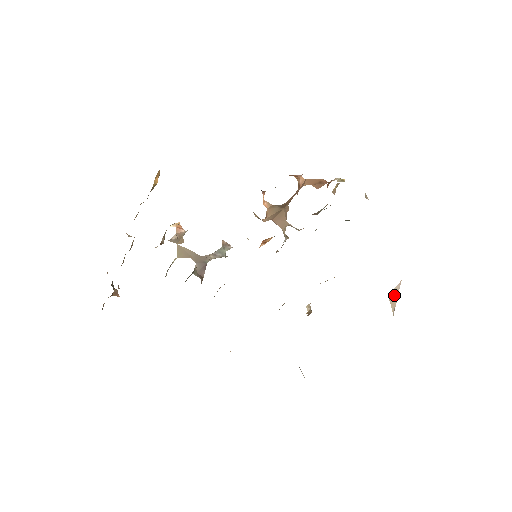
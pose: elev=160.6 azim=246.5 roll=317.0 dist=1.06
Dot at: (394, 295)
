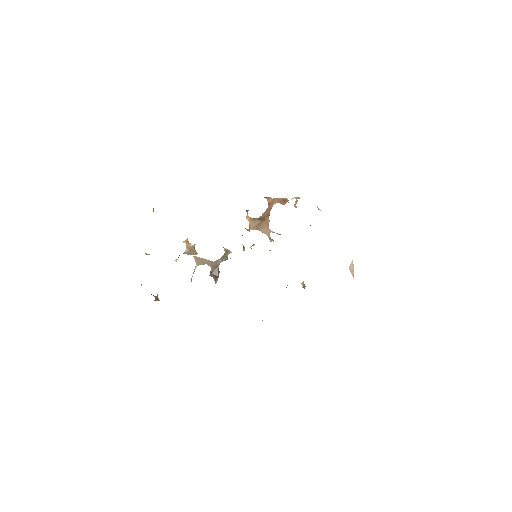
Dot at: (352, 268)
